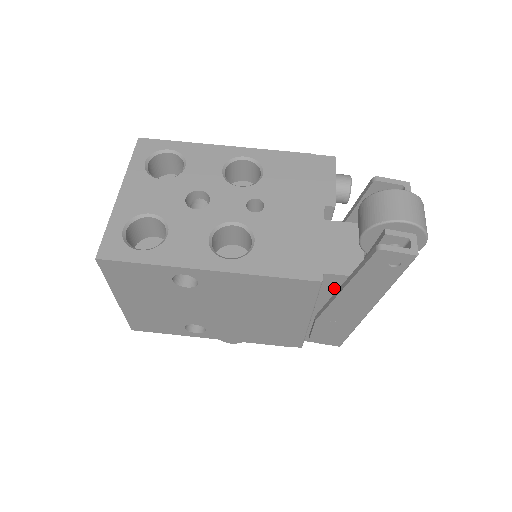
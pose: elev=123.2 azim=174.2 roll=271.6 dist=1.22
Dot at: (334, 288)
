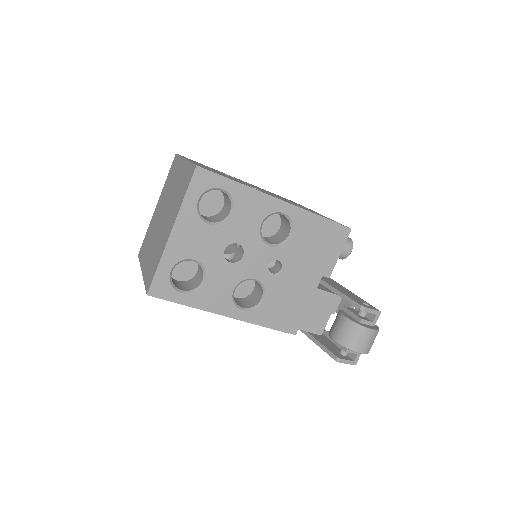
Dot at: occluded
